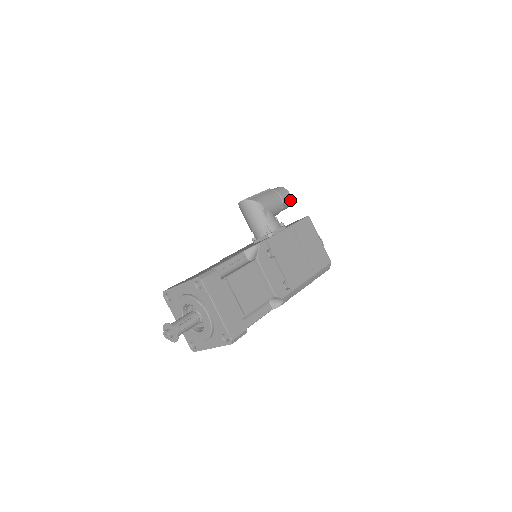
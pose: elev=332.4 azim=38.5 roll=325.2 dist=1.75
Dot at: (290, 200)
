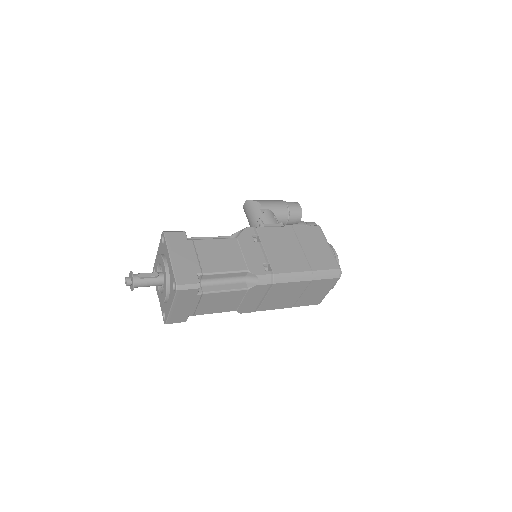
Dot at: (300, 211)
